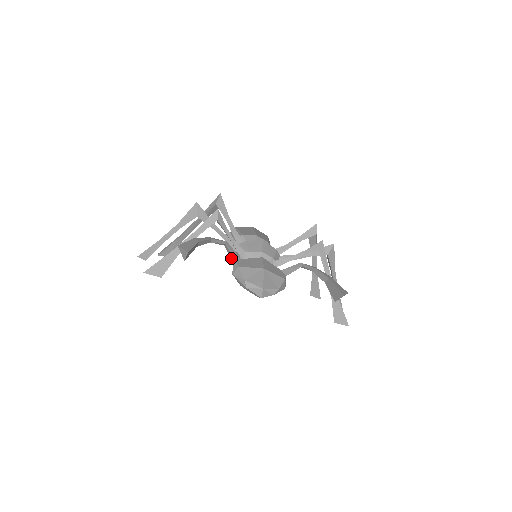
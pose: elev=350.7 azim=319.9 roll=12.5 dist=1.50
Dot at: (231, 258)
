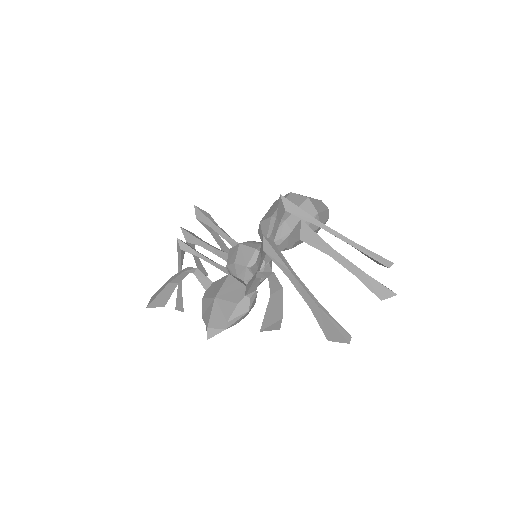
Dot at: occluded
